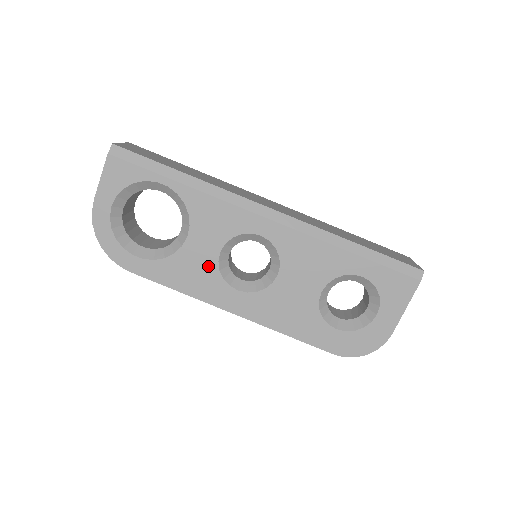
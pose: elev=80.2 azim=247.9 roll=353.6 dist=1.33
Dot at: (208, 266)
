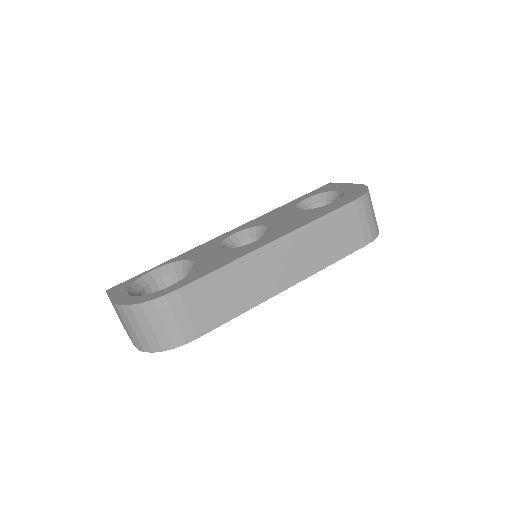
Dot at: (224, 253)
